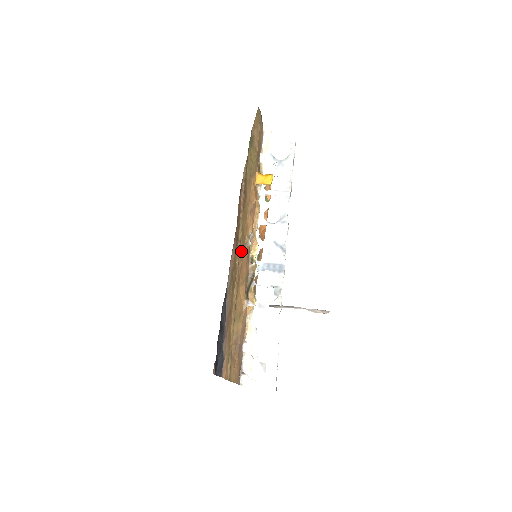
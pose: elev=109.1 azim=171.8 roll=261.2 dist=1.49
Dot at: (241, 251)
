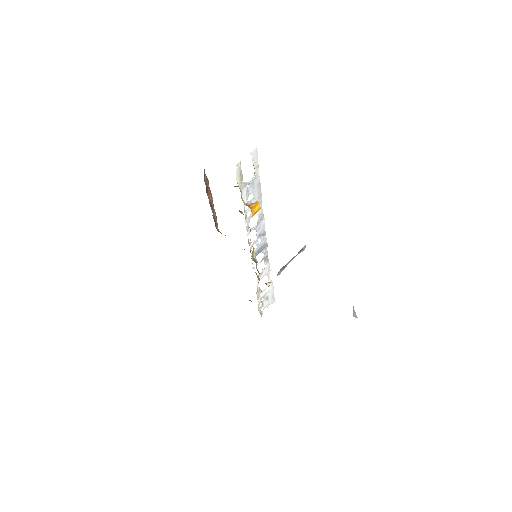
Dot at: occluded
